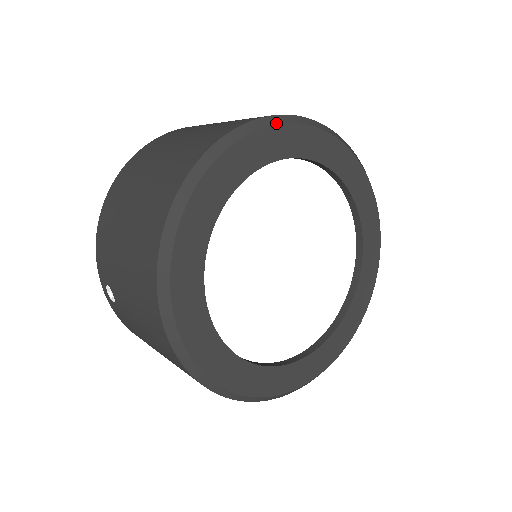
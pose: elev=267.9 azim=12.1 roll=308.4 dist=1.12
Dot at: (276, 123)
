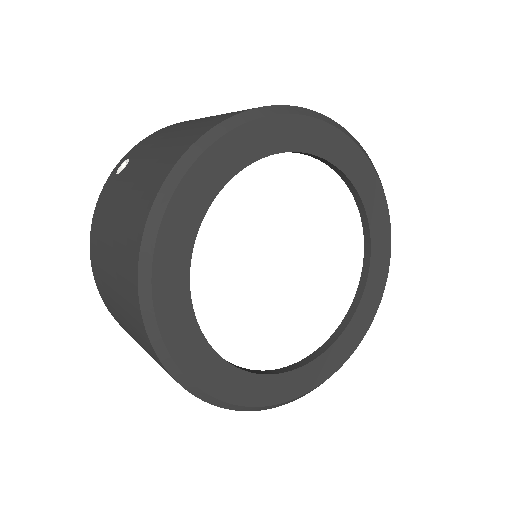
Dot at: (153, 247)
